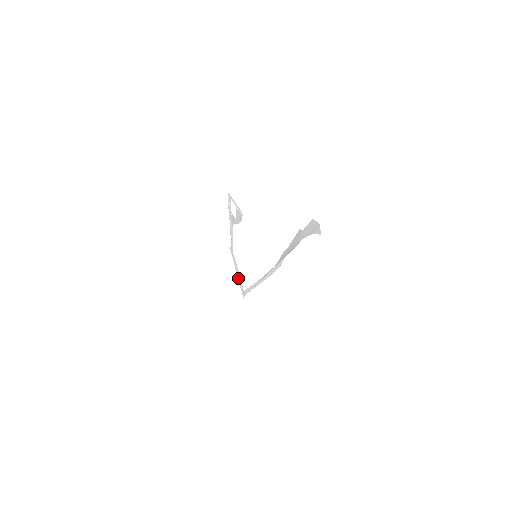
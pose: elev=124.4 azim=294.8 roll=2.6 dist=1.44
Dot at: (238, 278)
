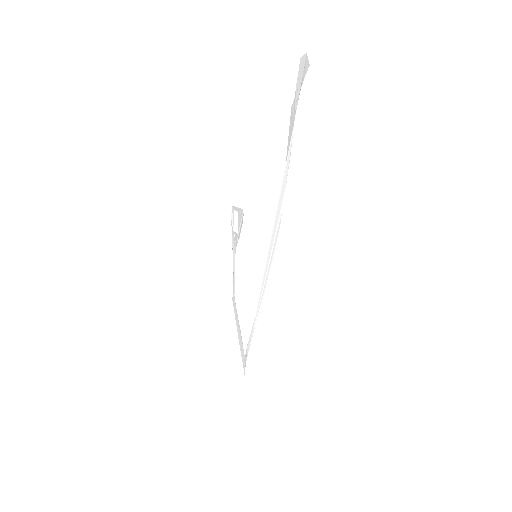
Dot at: (239, 341)
